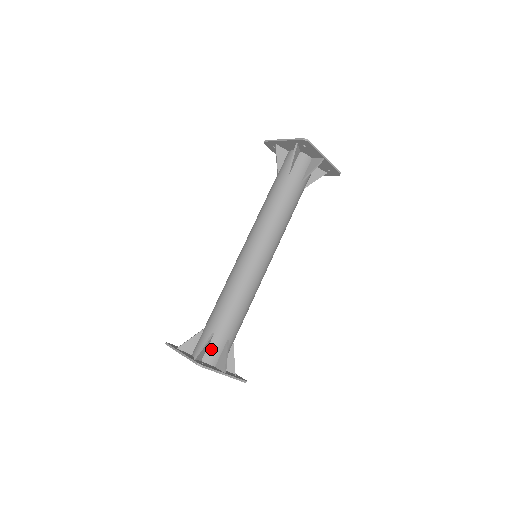
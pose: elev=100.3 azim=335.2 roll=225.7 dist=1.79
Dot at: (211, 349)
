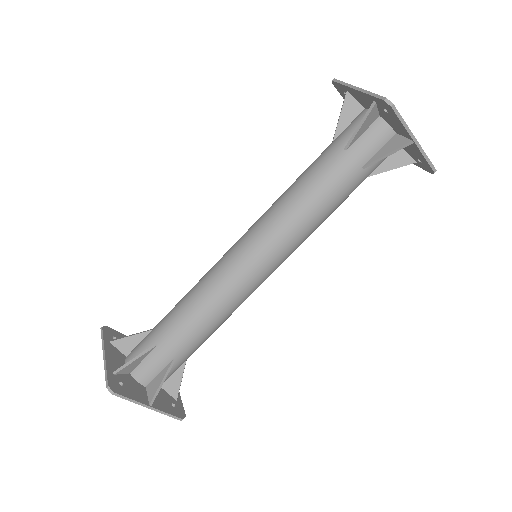
Dot at: (146, 364)
